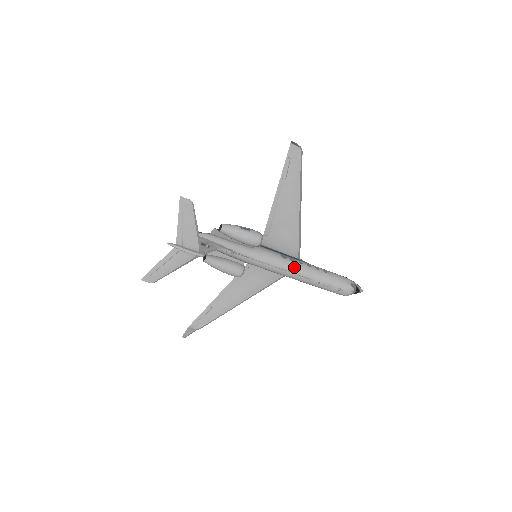
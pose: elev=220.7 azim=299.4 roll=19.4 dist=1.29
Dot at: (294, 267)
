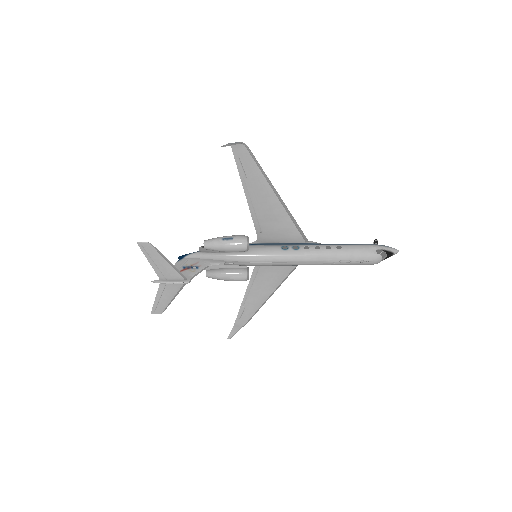
Dot at: (299, 256)
